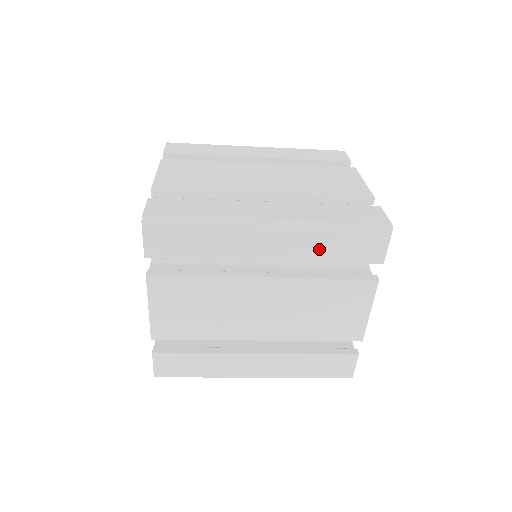
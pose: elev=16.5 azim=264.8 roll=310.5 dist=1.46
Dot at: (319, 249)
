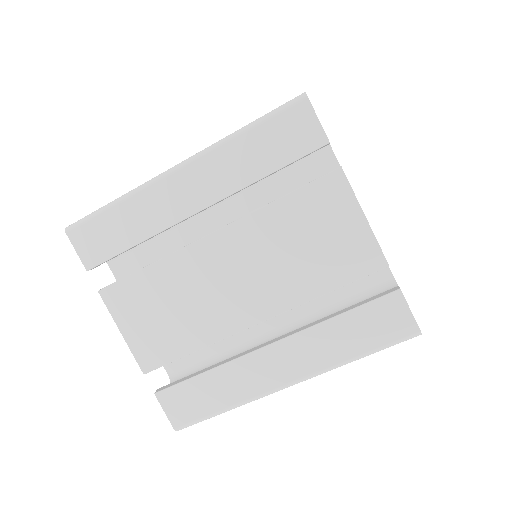
Dot at: (243, 166)
